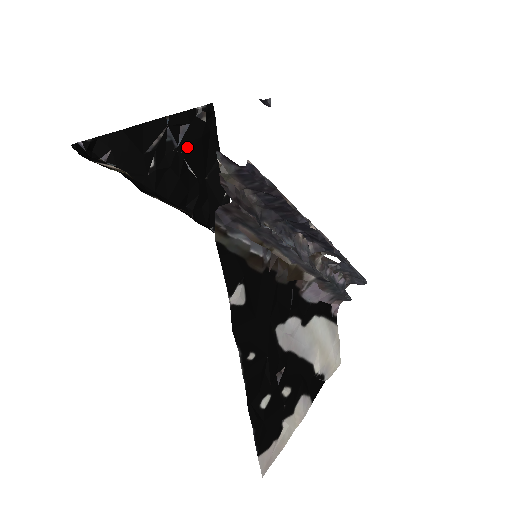
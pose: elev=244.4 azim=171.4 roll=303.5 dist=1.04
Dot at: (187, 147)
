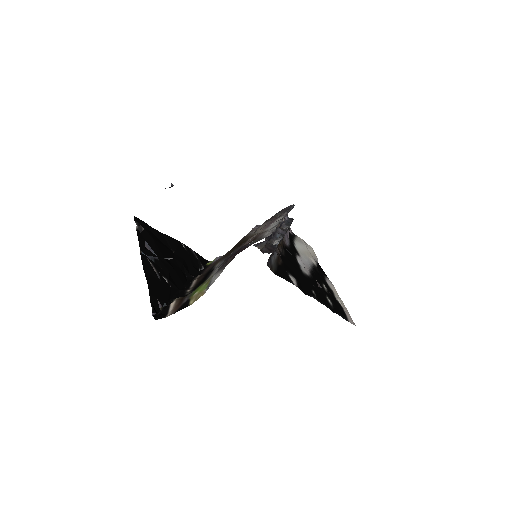
Dot at: (158, 252)
